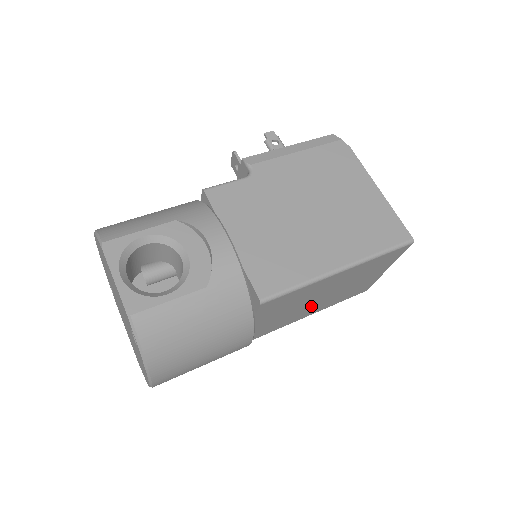
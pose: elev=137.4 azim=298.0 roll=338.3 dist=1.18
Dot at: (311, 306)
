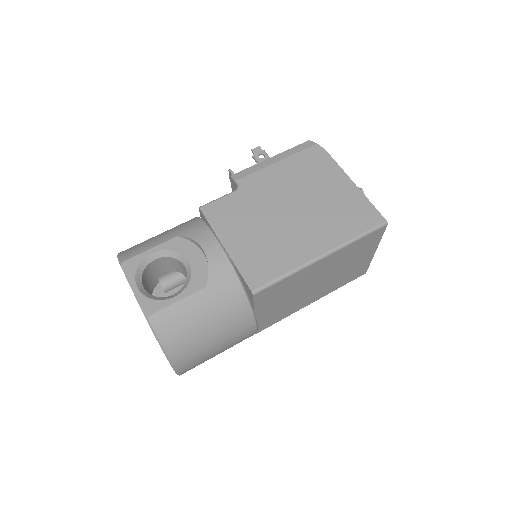
Dot at: (310, 293)
